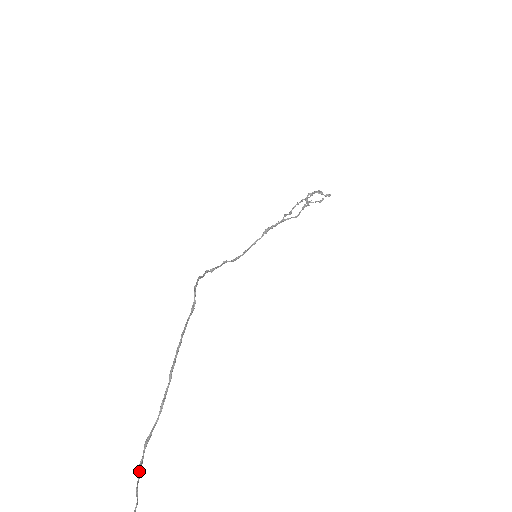
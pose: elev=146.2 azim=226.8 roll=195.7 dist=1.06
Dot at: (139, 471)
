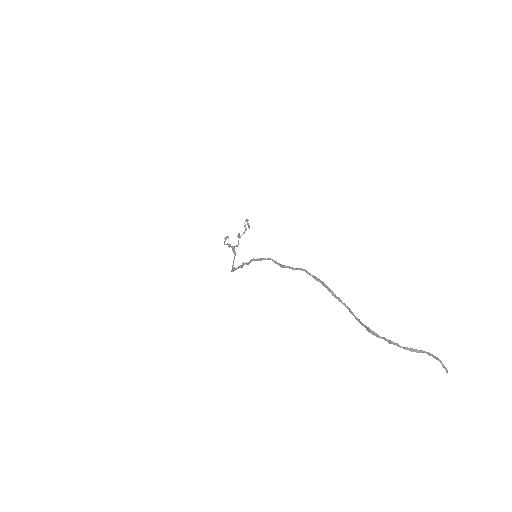
Dot at: (396, 343)
